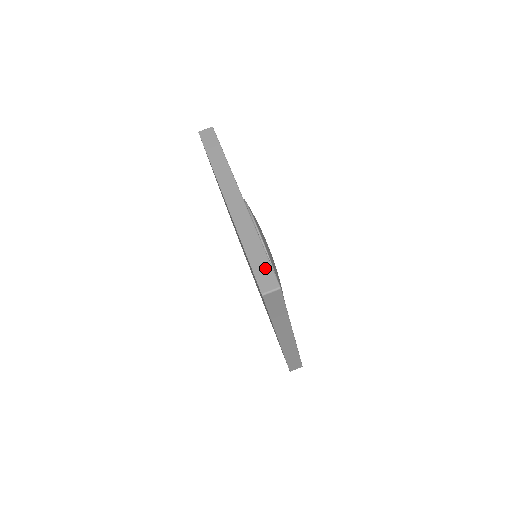
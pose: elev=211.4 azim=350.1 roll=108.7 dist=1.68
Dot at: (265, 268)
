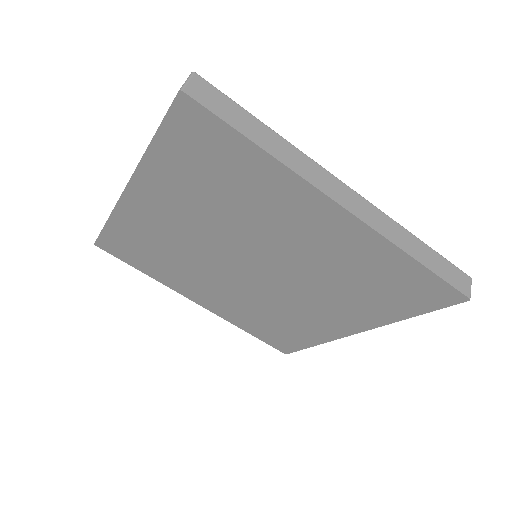
Dot at: occluded
